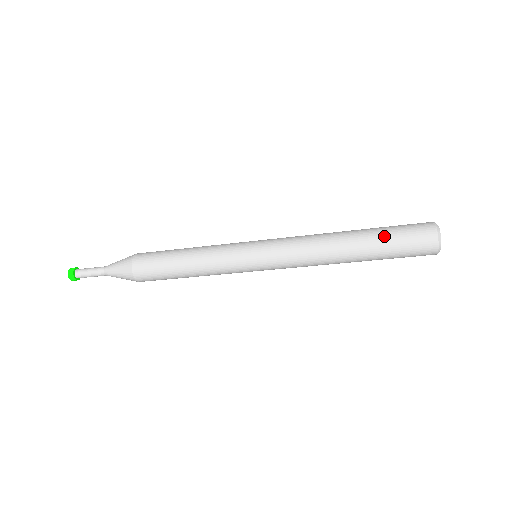
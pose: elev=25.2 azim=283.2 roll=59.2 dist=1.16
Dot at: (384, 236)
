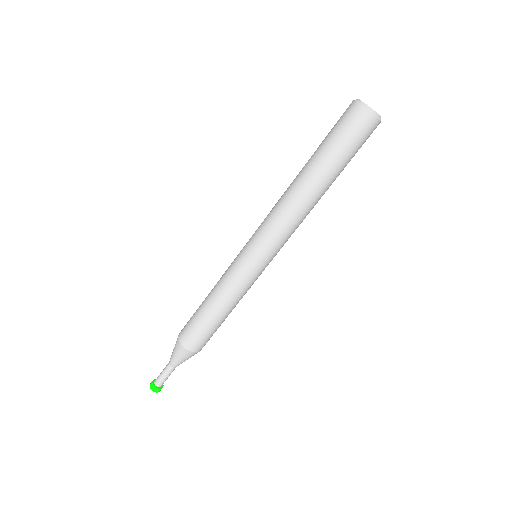
Dot at: (326, 150)
